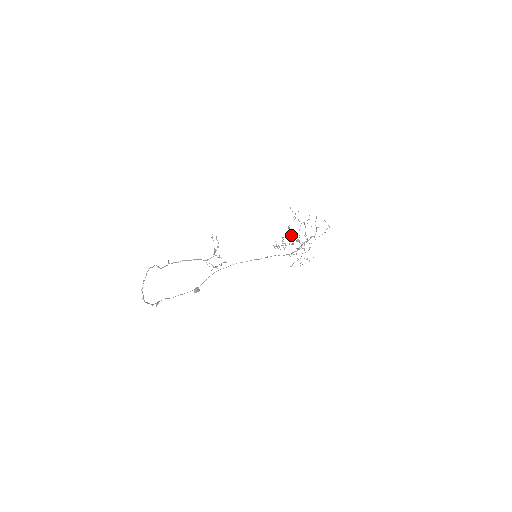
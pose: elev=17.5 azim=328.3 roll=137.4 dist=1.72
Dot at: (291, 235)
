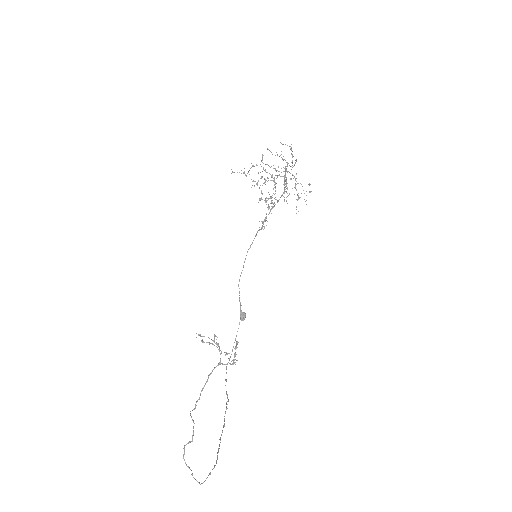
Dot at: occluded
